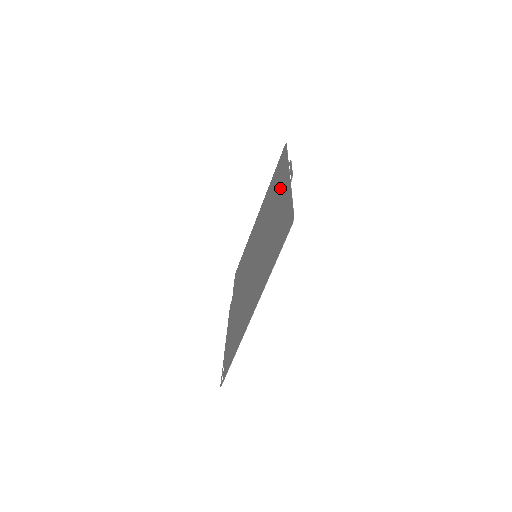
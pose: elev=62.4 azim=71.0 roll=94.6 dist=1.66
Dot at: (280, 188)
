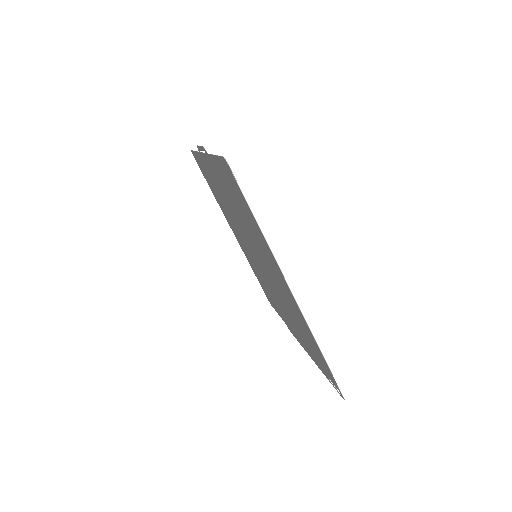
Dot at: (213, 178)
